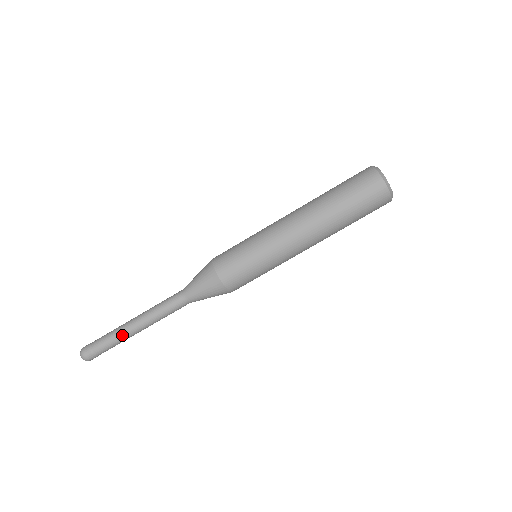
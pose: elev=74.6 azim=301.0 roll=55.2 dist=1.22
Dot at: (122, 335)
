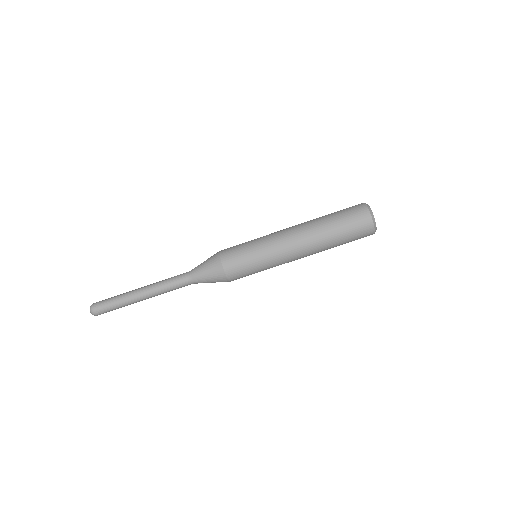
Dot at: (130, 298)
